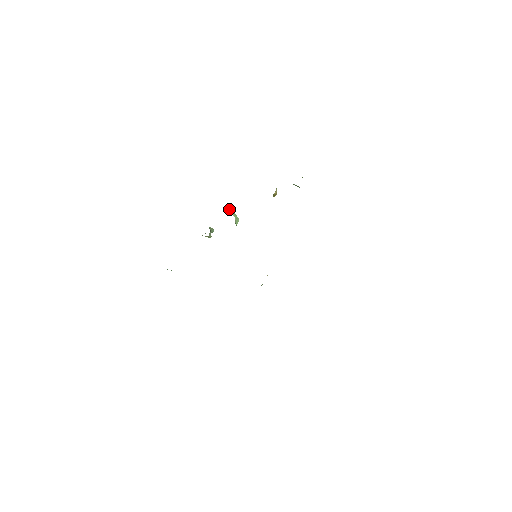
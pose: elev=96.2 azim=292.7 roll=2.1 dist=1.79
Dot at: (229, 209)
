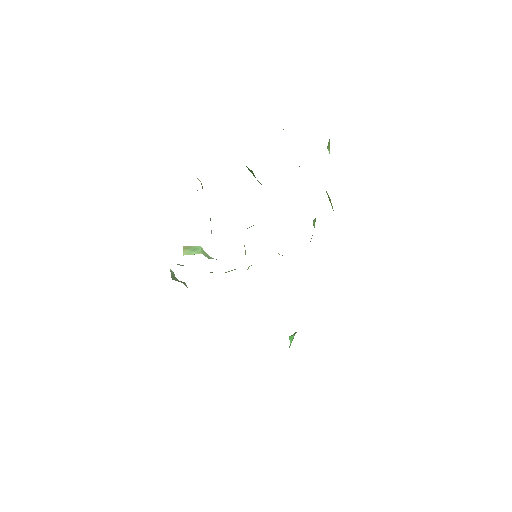
Dot at: (185, 254)
